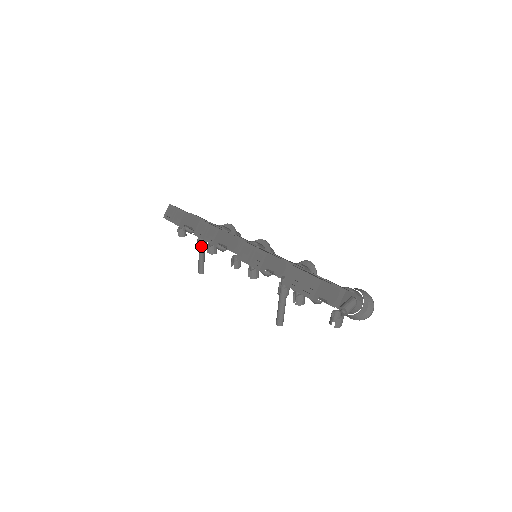
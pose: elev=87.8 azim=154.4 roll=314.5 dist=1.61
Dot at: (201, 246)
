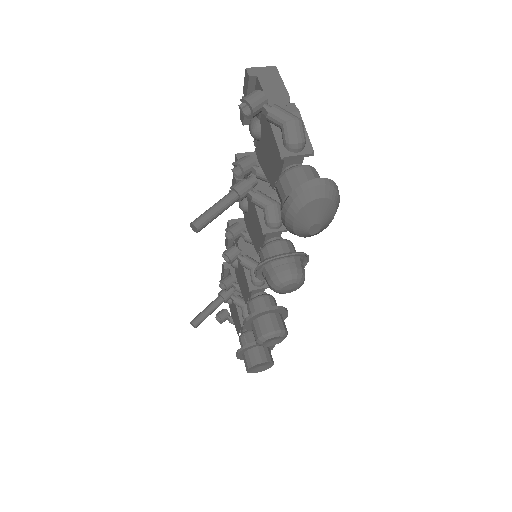
Dot at: (221, 292)
